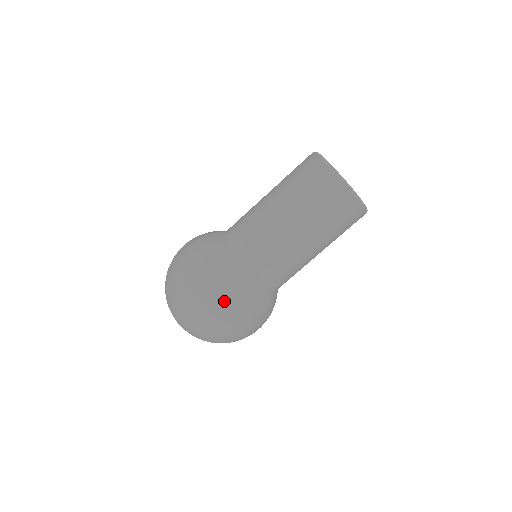
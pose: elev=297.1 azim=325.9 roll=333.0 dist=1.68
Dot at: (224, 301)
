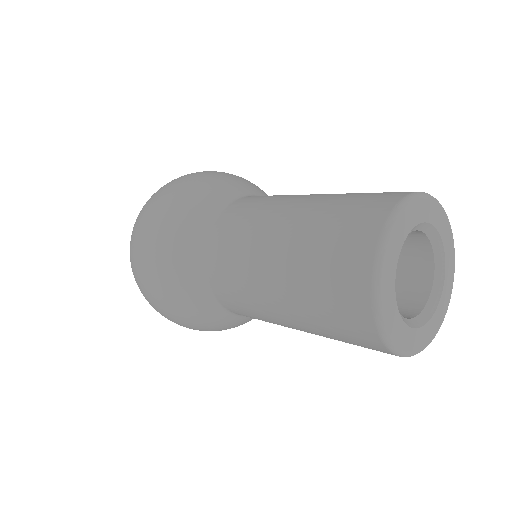
Dot at: (150, 276)
